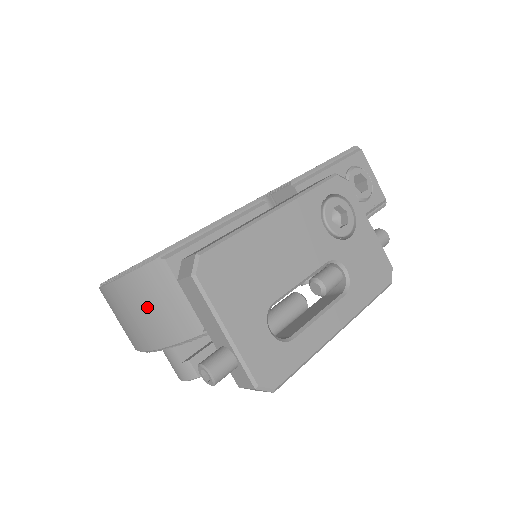
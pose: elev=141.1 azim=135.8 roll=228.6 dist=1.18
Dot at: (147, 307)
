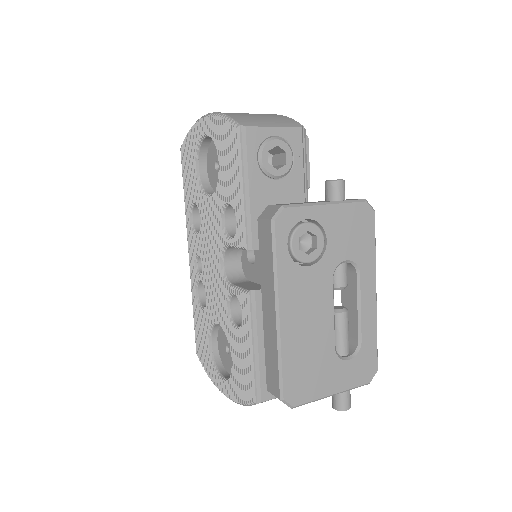
Dot at: occluded
